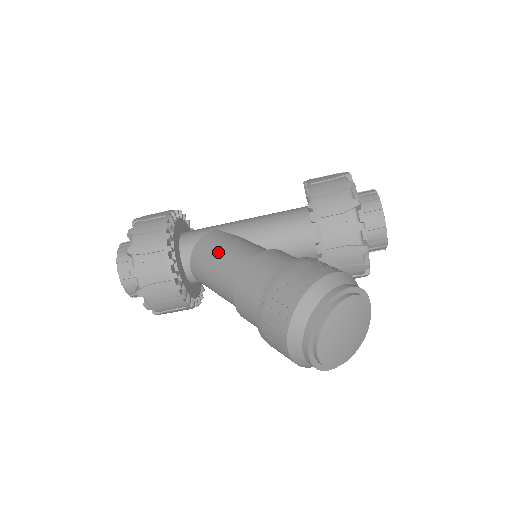
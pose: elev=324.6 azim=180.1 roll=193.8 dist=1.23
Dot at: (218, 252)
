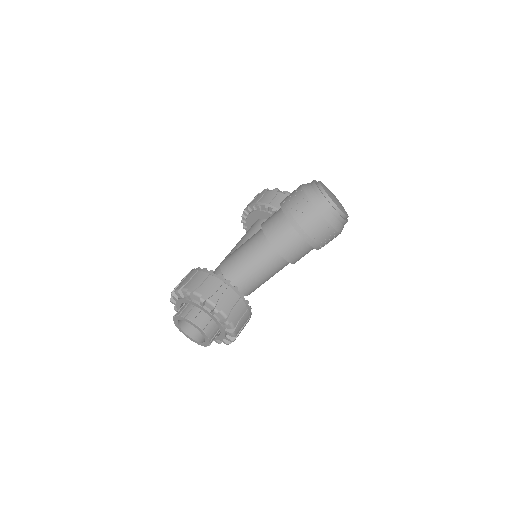
Dot at: (239, 252)
